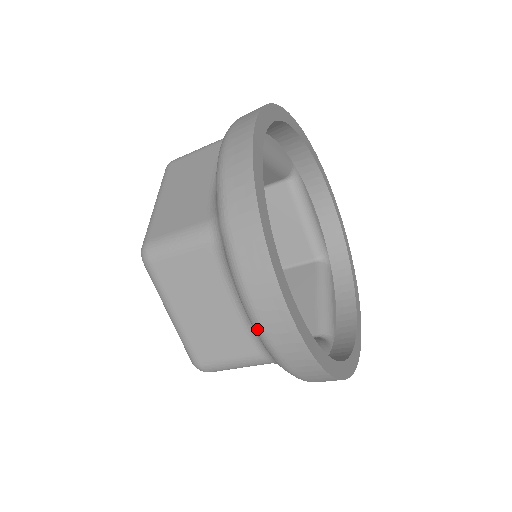
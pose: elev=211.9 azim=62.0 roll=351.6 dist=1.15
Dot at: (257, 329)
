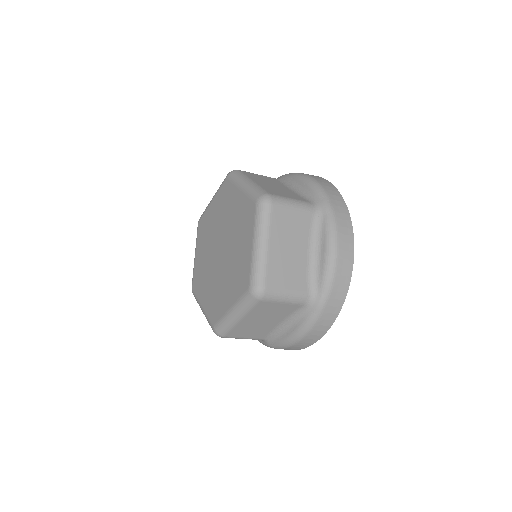
Dot at: (289, 344)
